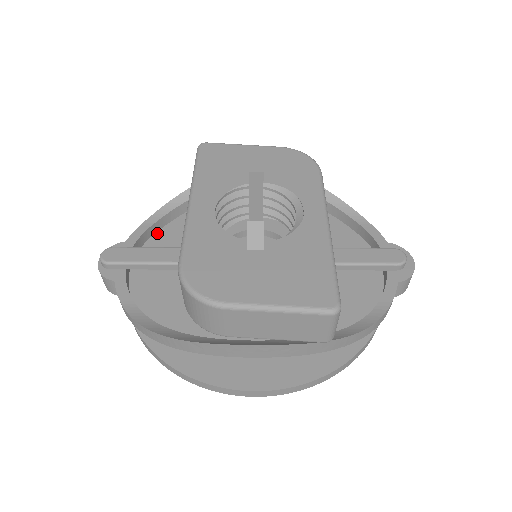
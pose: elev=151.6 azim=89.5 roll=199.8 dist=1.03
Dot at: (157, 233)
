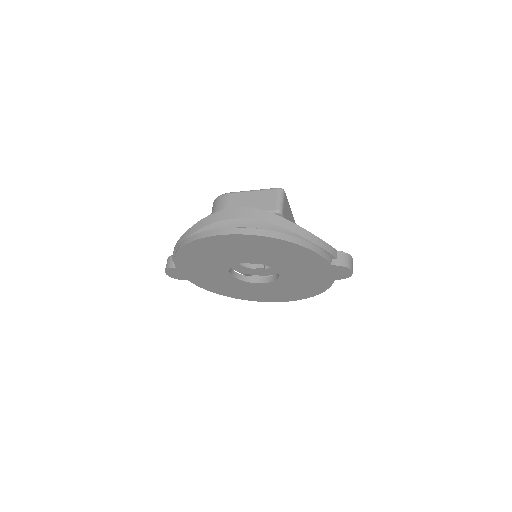
Dot at: occluded
